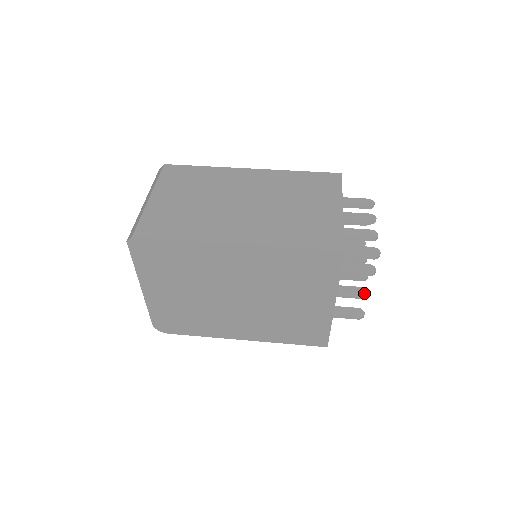
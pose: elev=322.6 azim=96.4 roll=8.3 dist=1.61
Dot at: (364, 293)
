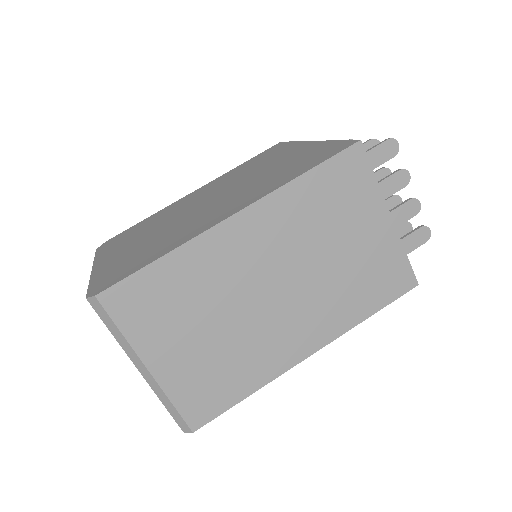
Dot at: occluded
